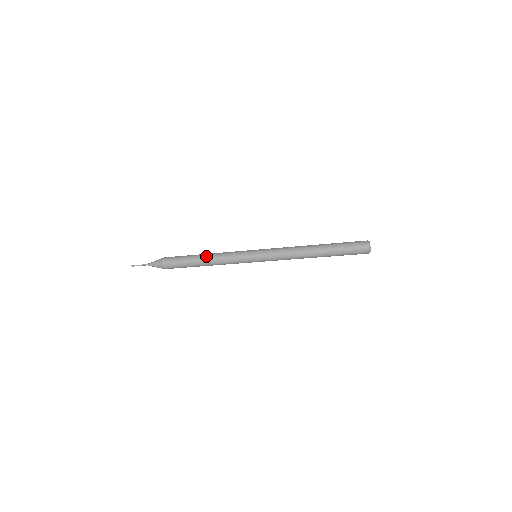
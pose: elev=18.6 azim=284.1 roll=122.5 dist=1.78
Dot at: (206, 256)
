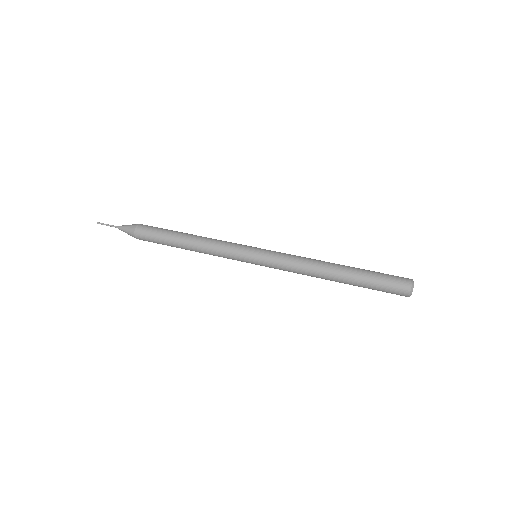
Dot at: (190, 247)
